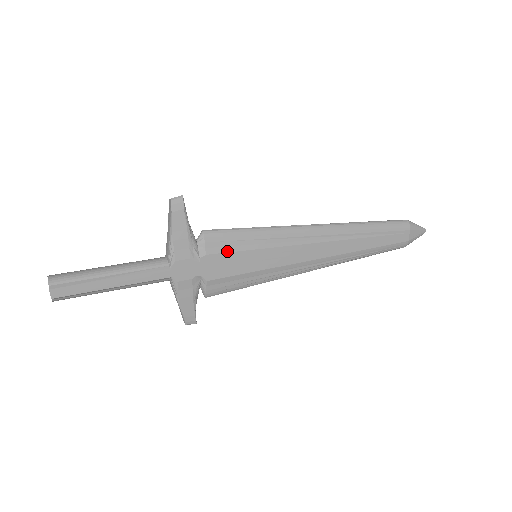
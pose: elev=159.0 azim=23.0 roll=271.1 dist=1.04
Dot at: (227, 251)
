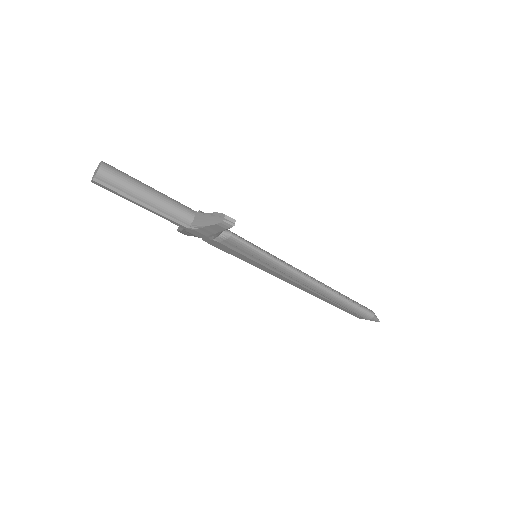
Dot at: (235, 250)
